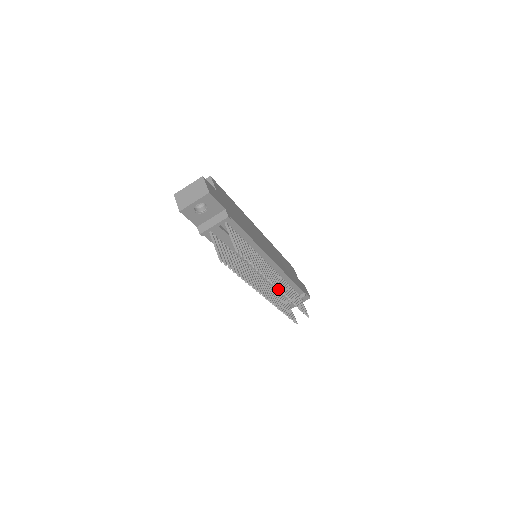
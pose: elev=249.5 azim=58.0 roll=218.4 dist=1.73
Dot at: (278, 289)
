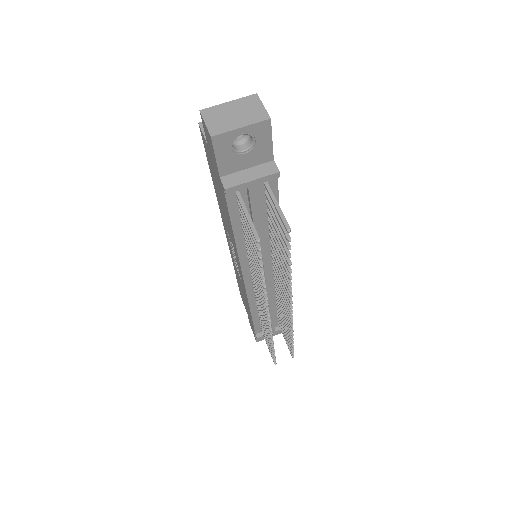
Dot at: (288, 309)
